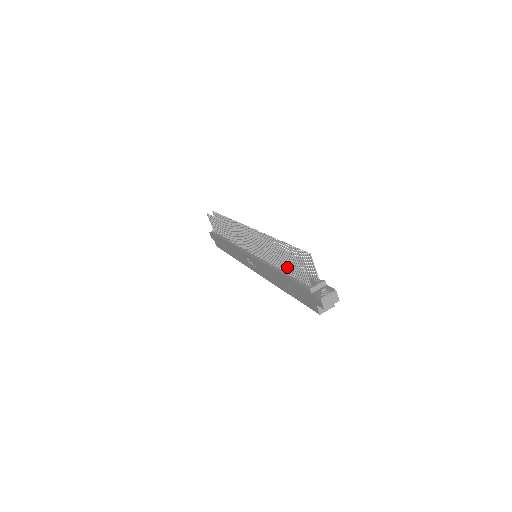
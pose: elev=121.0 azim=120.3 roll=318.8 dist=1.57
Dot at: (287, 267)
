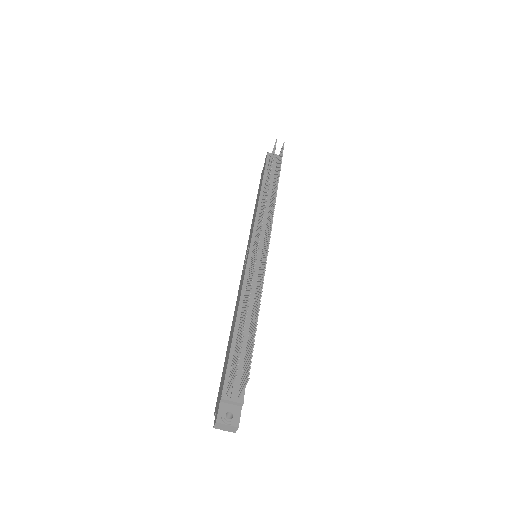
Dot at: (238, 340)
